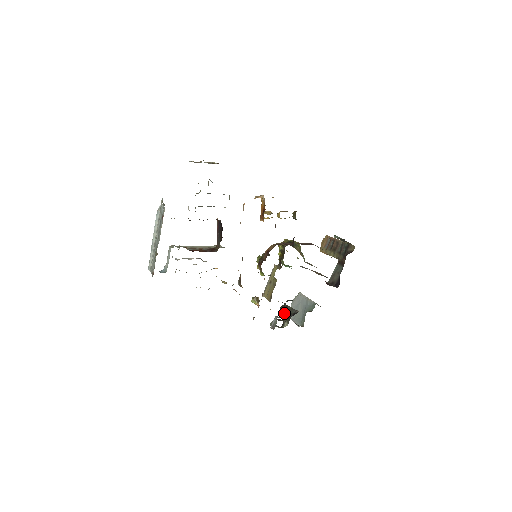
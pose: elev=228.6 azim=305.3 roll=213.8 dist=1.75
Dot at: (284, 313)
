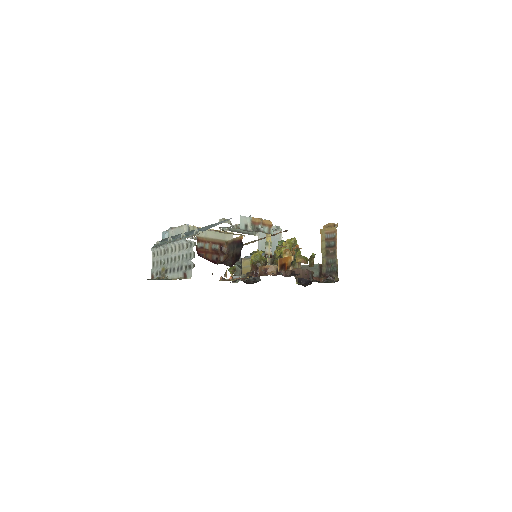
Dot at: occluded
